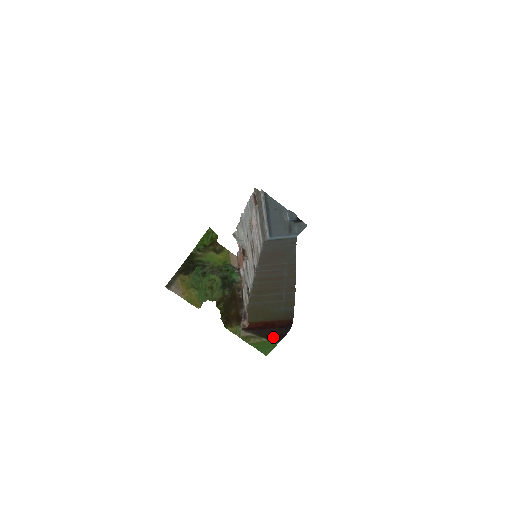
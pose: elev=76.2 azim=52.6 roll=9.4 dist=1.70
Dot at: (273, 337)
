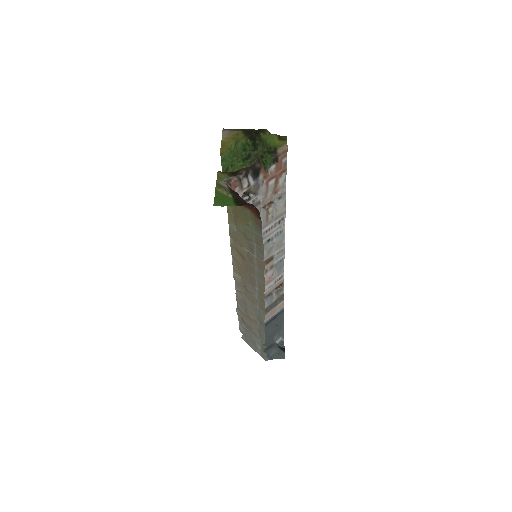
Dot at: (238, 200)
